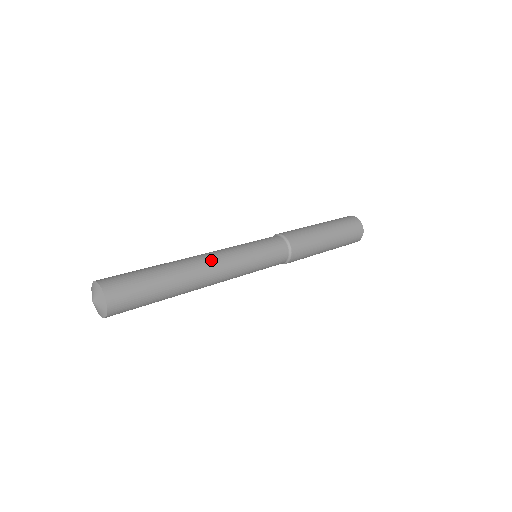
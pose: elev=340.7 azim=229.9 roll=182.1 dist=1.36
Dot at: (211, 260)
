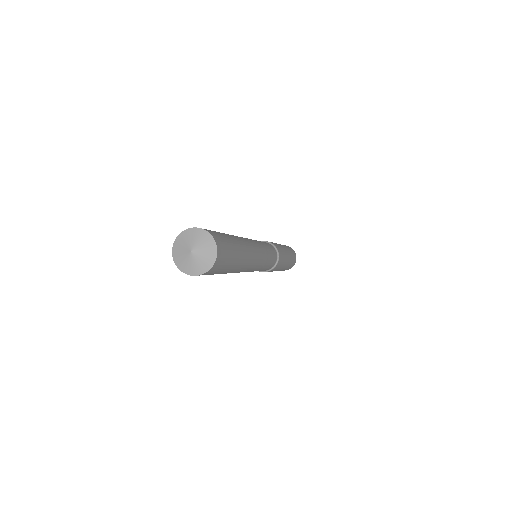
Dot at: (250, 241)
